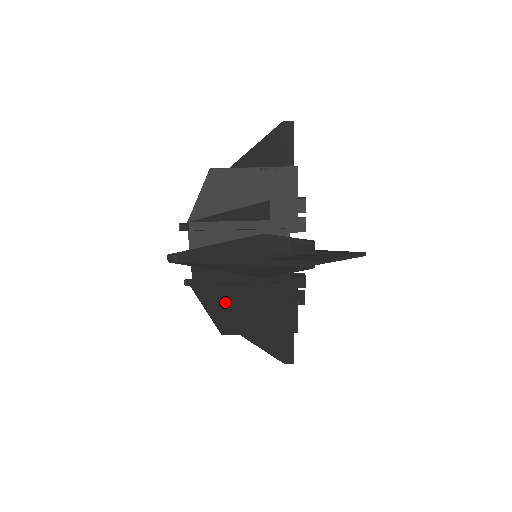
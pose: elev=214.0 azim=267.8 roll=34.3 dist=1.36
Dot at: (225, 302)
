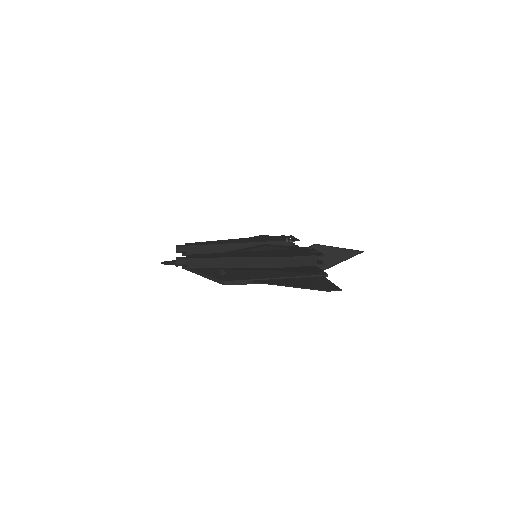
Dot at: occluded
